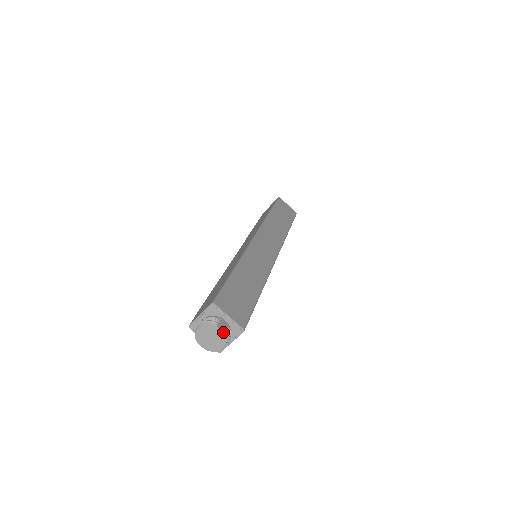
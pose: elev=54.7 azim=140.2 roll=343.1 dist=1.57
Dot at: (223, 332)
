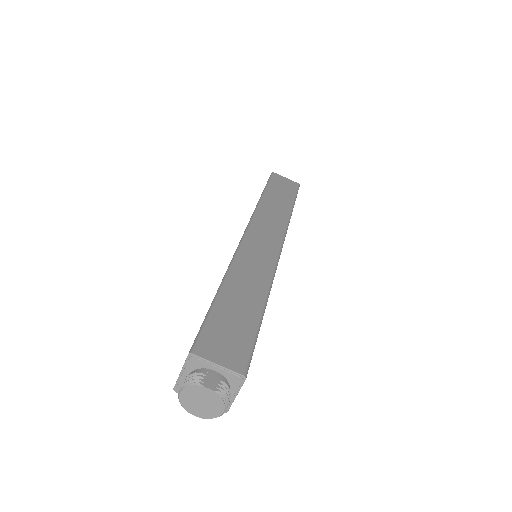
Dot at: (214, 391)
